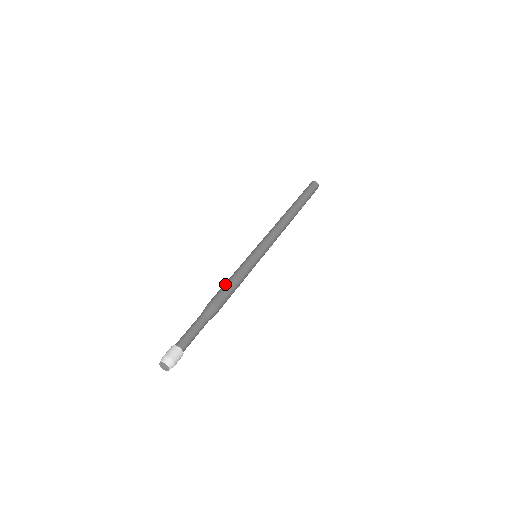
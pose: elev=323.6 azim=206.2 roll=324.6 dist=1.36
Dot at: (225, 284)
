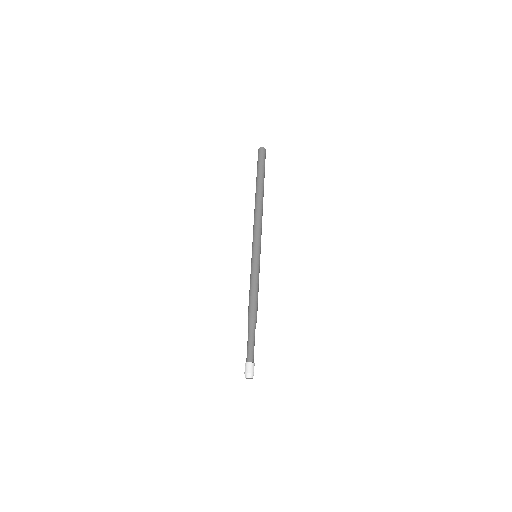
Dot at: (252, 296)
